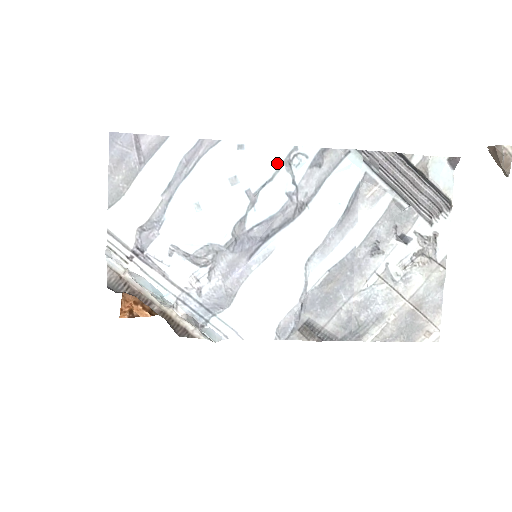
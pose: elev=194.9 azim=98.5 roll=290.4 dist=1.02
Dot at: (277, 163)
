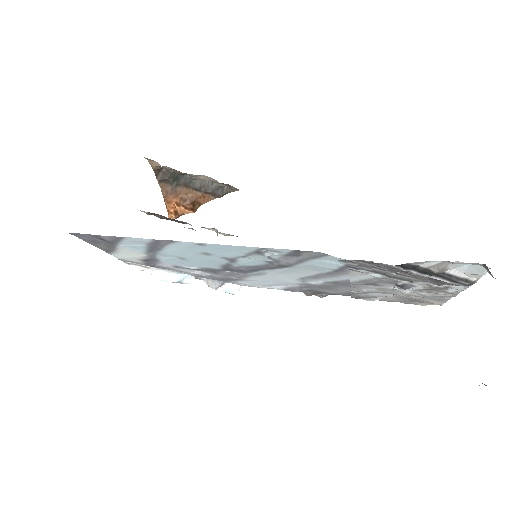
Dot at: (246, 252)
